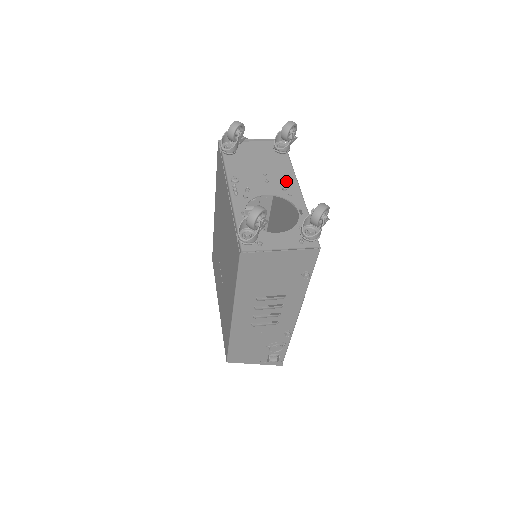
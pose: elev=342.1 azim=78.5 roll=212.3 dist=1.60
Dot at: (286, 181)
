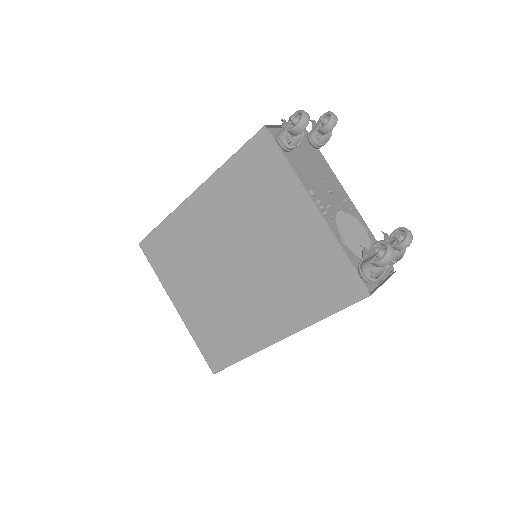
Dot at: (338, 189)
